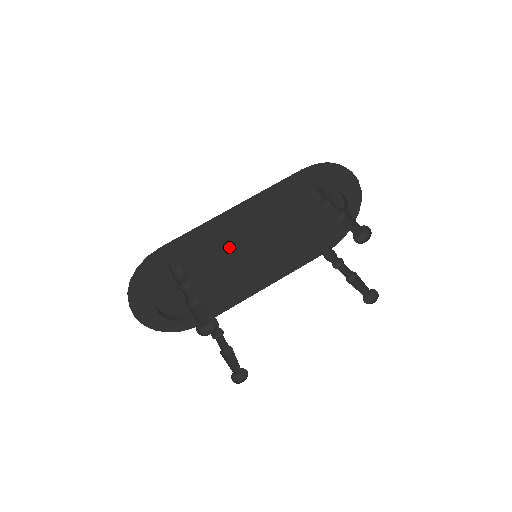
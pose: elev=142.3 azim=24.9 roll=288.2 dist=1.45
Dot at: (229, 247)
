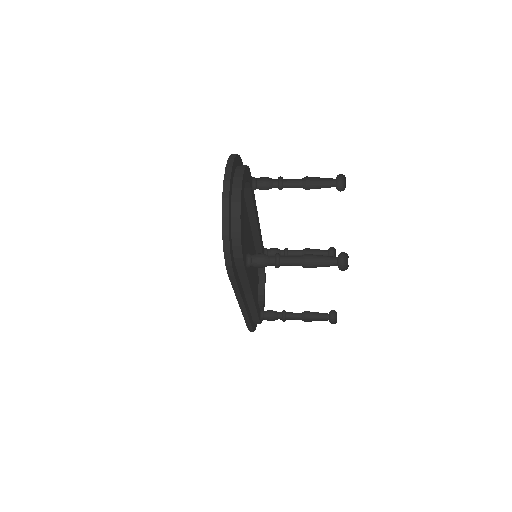
Dot at: (247, 230)
